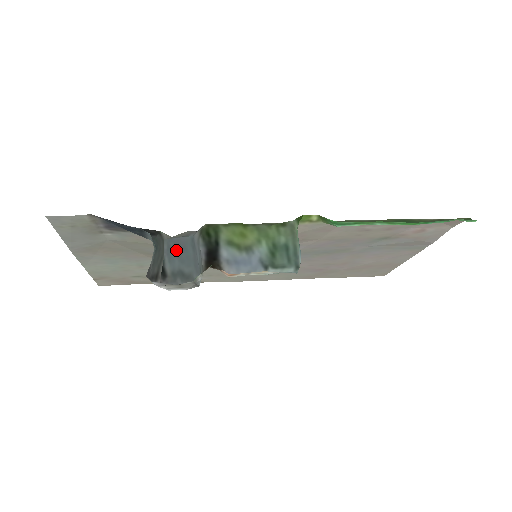
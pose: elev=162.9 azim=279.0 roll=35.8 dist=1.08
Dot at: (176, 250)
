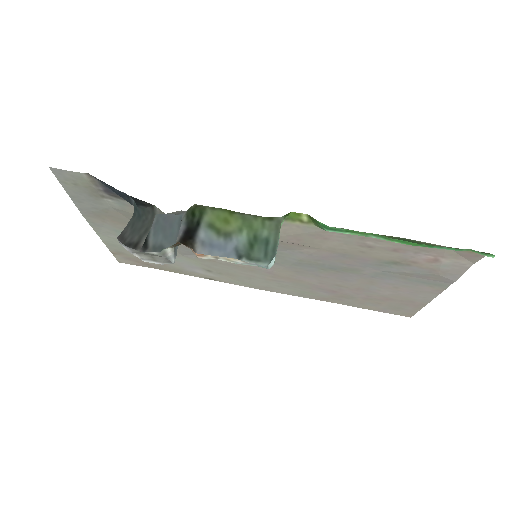
Dot at: (163, 225)
